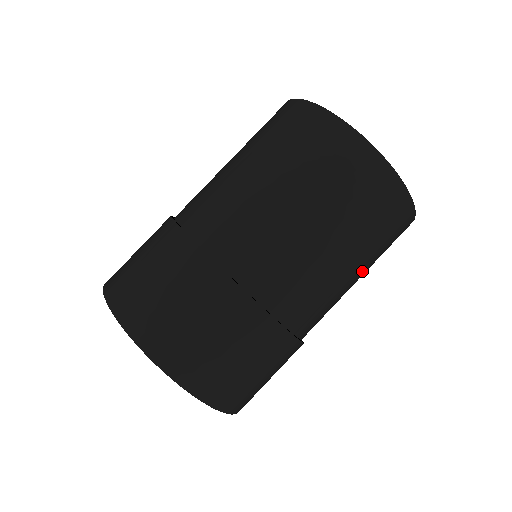
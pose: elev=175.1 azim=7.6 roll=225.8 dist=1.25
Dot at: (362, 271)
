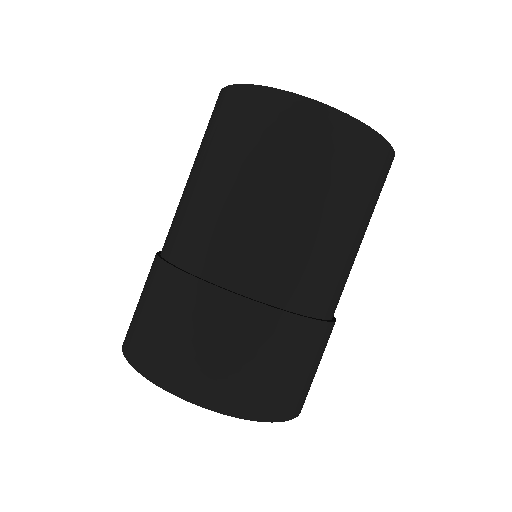
Dot at: occluded
